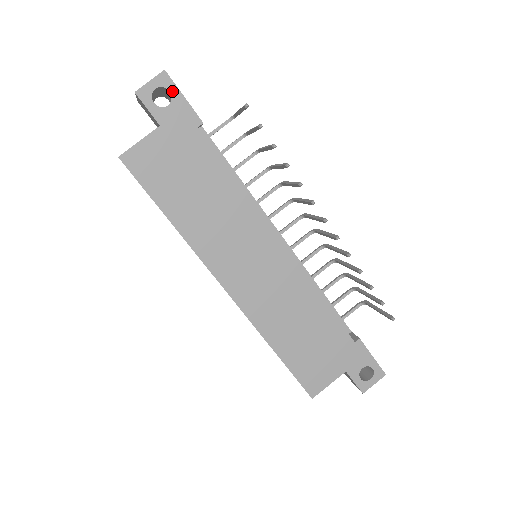
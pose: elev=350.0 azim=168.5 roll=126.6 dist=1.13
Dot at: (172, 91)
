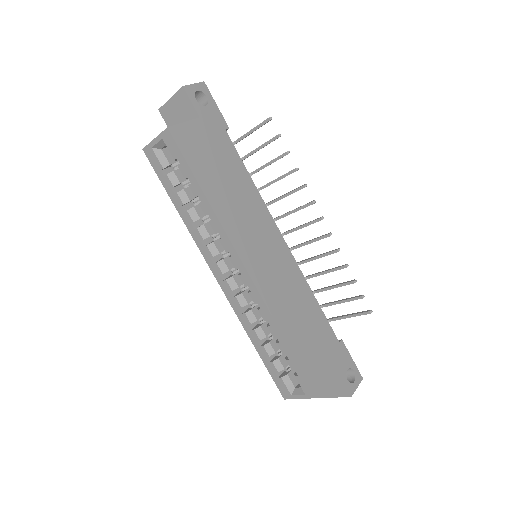
Dot at: (209, 97)
